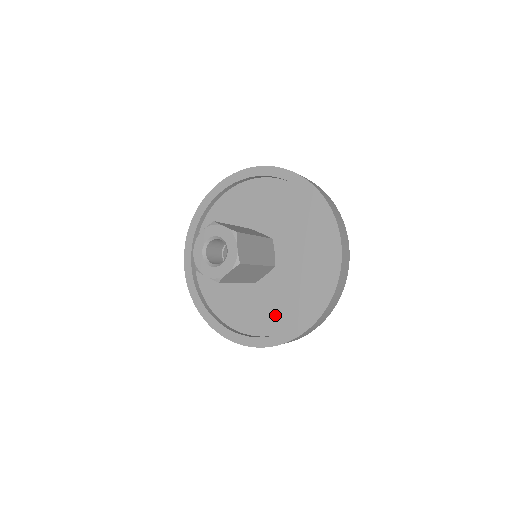
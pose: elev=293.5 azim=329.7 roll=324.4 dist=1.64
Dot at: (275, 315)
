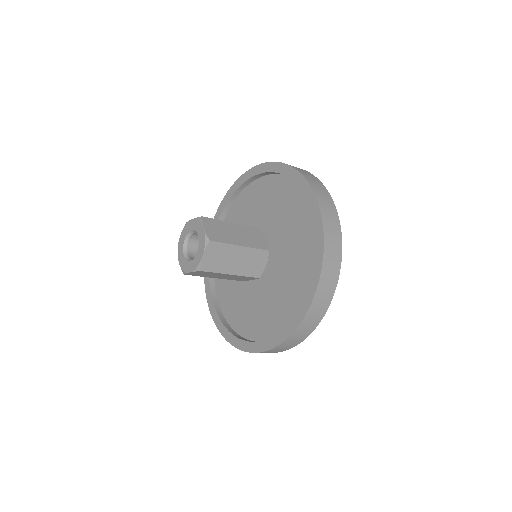
Dot at: (289, 301)
